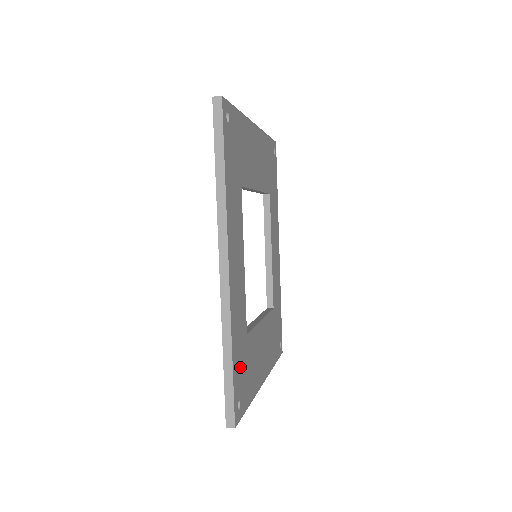
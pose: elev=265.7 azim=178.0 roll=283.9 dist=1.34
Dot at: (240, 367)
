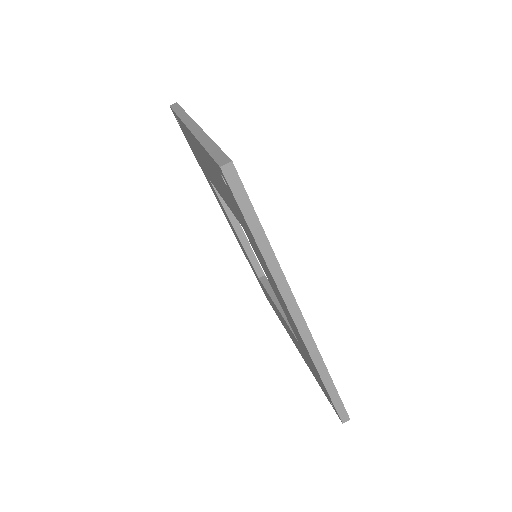
Dot at: occluded
